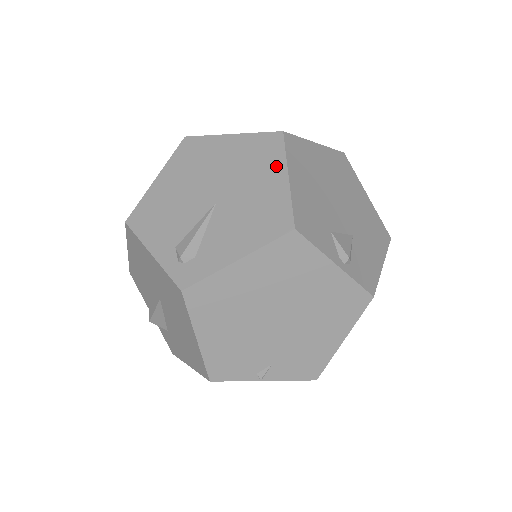
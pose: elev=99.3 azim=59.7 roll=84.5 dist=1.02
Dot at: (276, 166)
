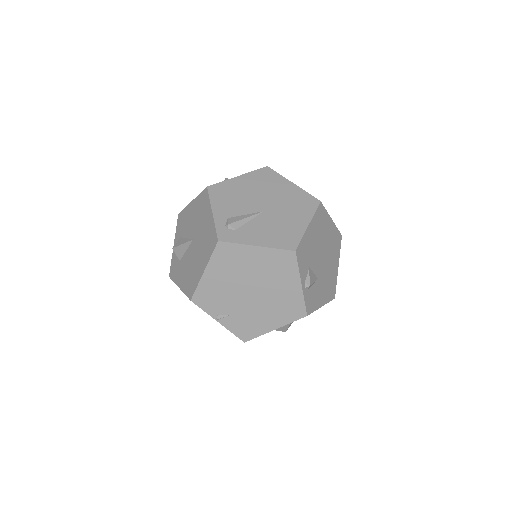
Dot at: (306, 215)
